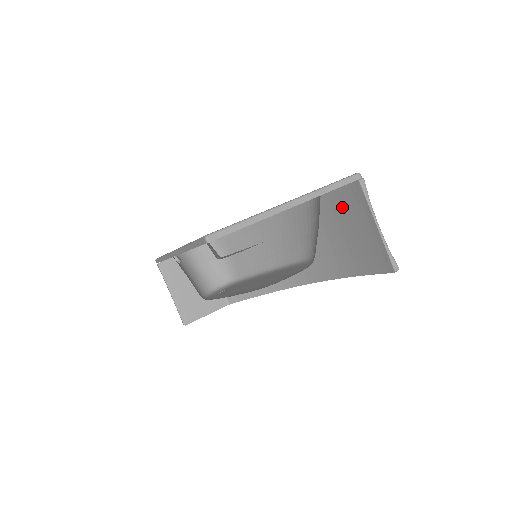
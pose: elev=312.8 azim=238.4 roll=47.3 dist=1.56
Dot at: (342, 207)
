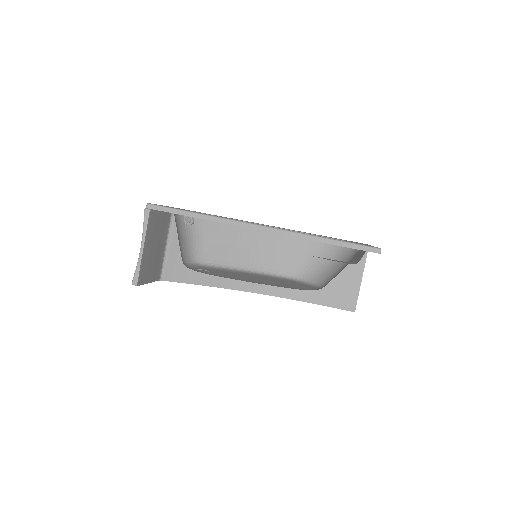
Dot at: occluded
